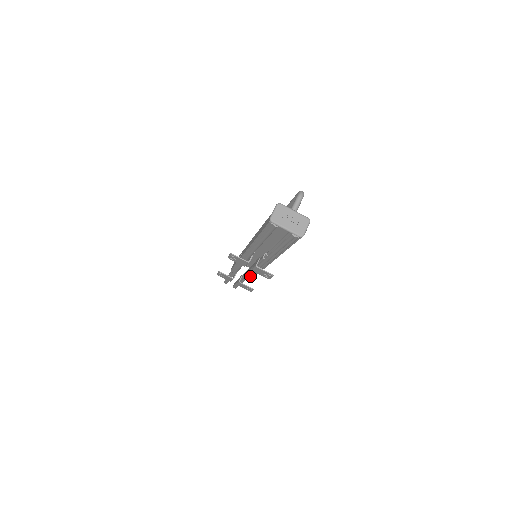
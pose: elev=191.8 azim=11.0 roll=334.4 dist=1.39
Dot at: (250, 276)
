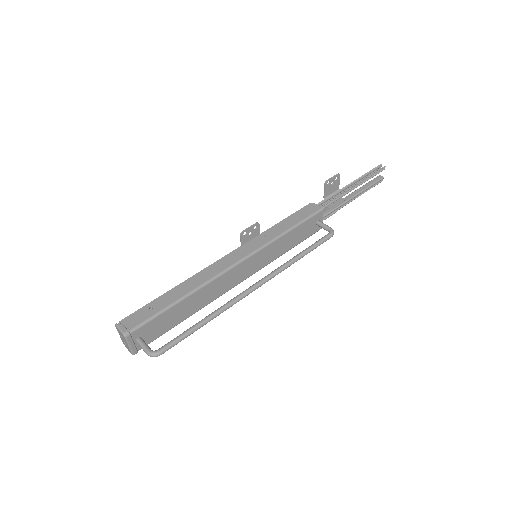
Dot at: occluded
